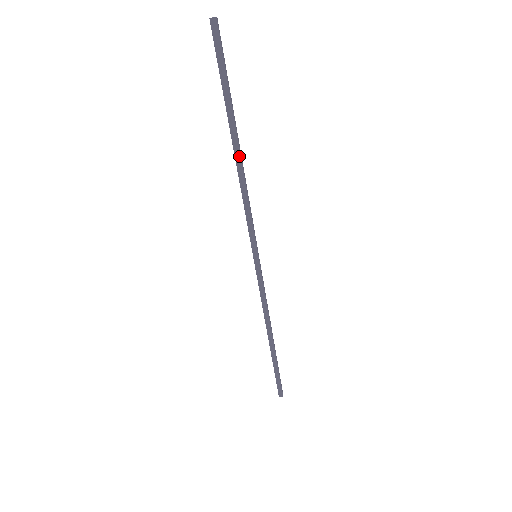
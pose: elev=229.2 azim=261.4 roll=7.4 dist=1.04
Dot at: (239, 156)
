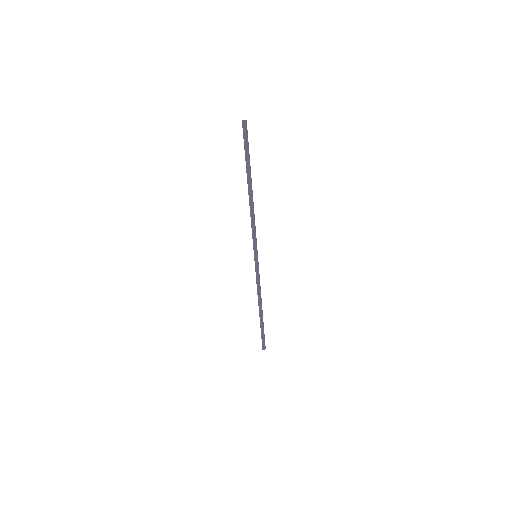
Dot at: (251, 196)
